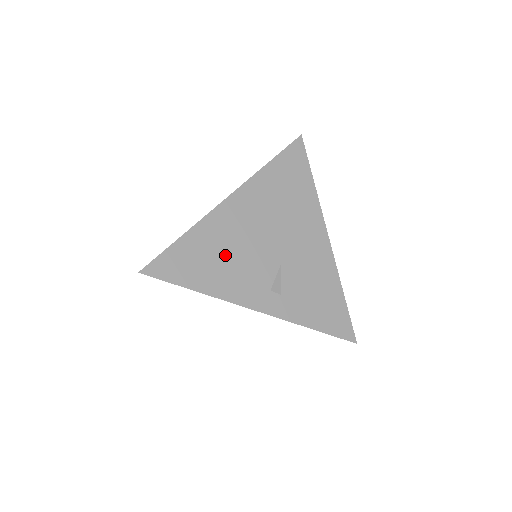
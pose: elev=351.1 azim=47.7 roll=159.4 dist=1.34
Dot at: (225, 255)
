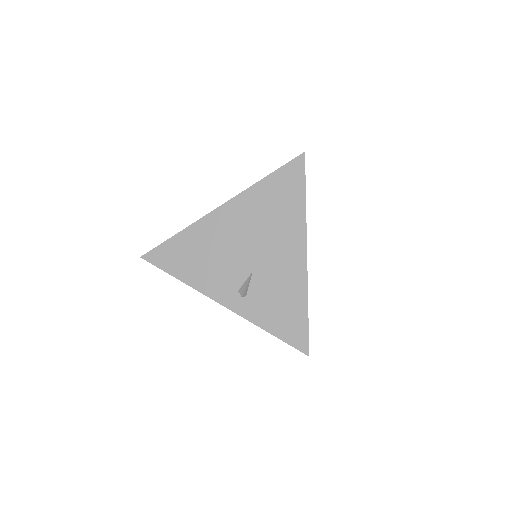
Dot at: (206, 255)
